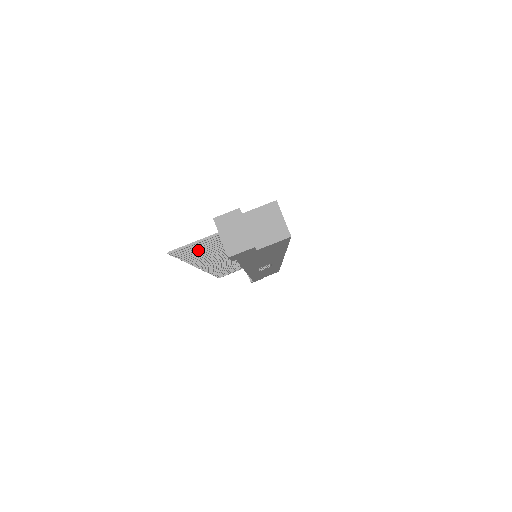
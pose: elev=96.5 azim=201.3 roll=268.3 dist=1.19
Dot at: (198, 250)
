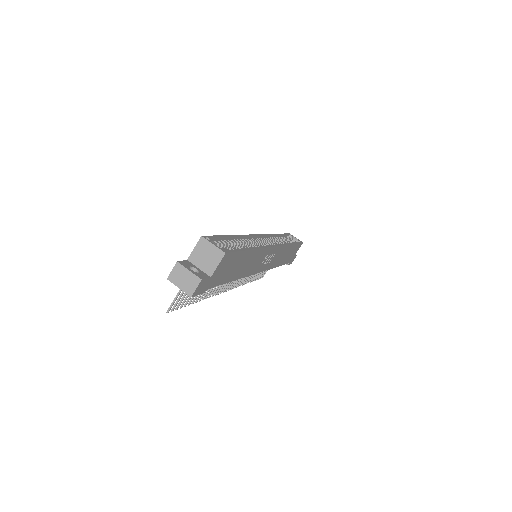
Dot at: occluded
